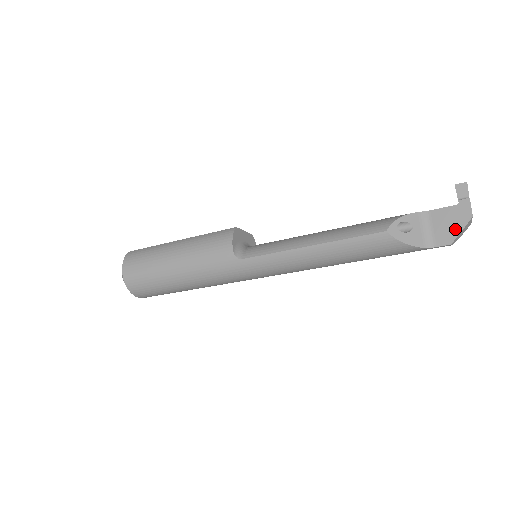
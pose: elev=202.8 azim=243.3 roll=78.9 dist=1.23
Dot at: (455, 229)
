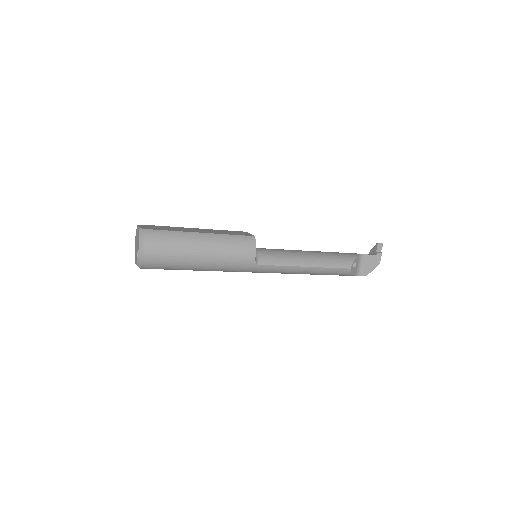
Dot at: (371, 268)
